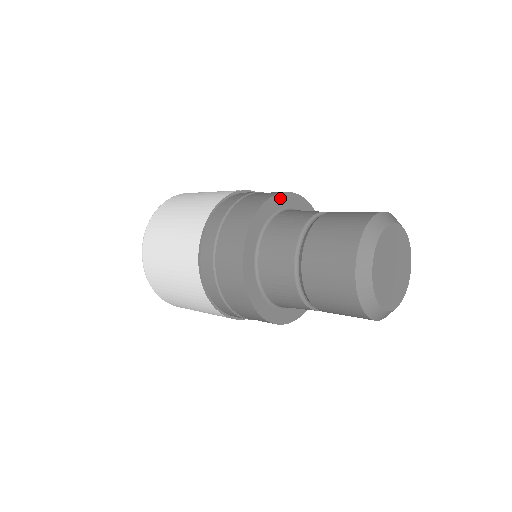
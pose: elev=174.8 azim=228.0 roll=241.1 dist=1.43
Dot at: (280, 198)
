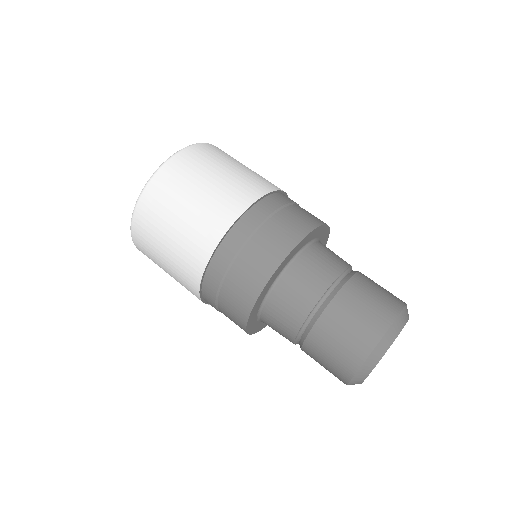
Dot at: (321, 229)
